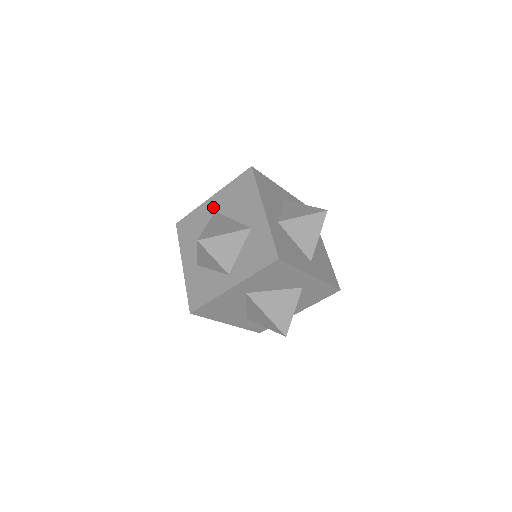
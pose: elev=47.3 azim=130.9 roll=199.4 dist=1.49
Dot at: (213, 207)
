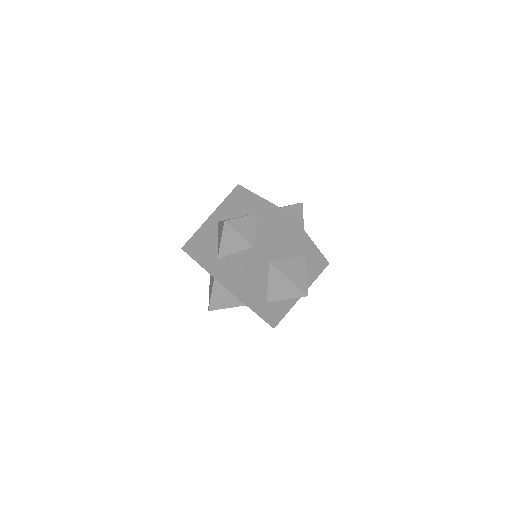
Dot at: (215, 220)
